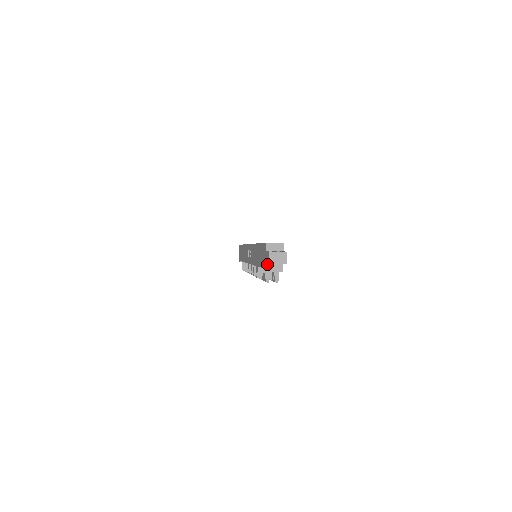
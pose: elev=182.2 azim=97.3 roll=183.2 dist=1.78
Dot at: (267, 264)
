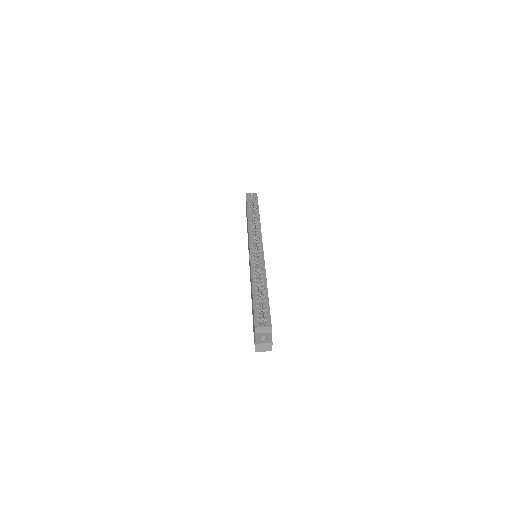
Dot at: occluded
